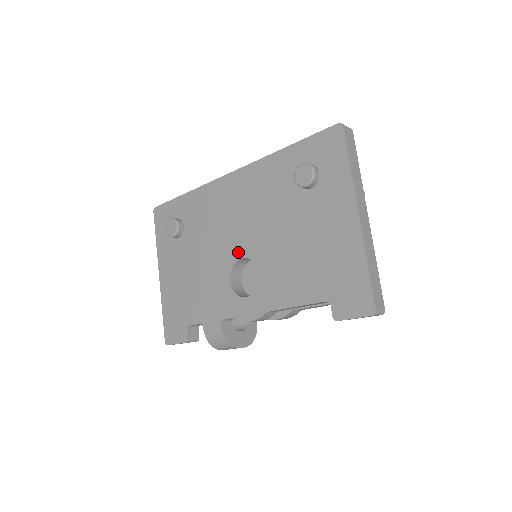
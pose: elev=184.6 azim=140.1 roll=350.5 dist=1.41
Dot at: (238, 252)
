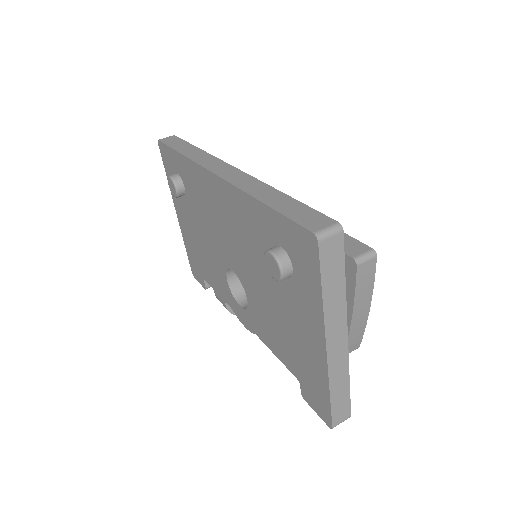
Dot at: (230, 263)
